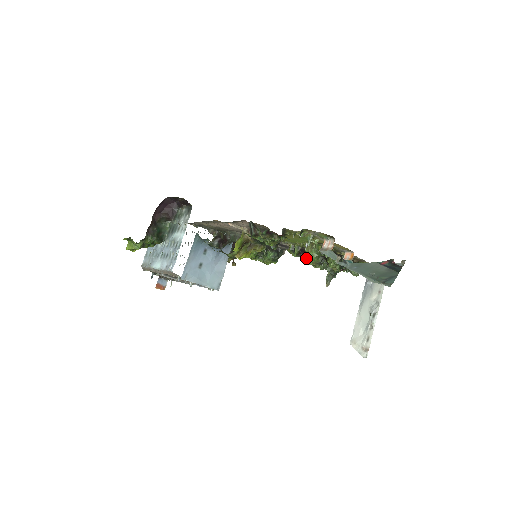
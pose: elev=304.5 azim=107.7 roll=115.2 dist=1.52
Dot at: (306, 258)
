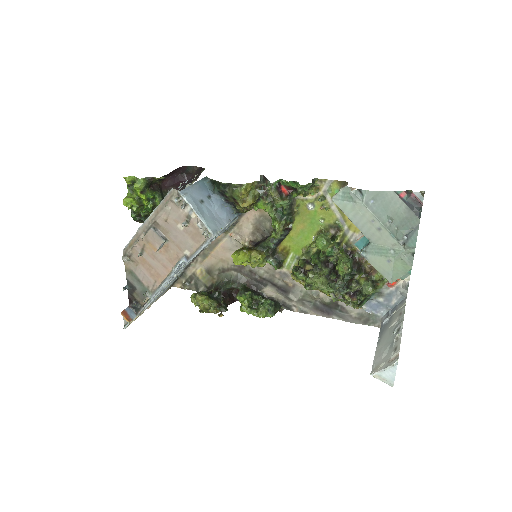
Dot at: (312, 262)
